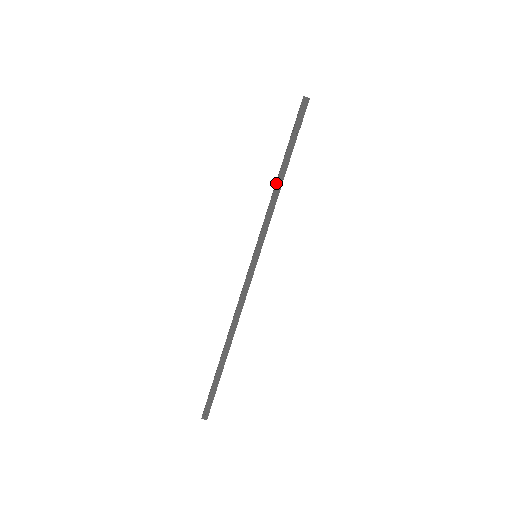
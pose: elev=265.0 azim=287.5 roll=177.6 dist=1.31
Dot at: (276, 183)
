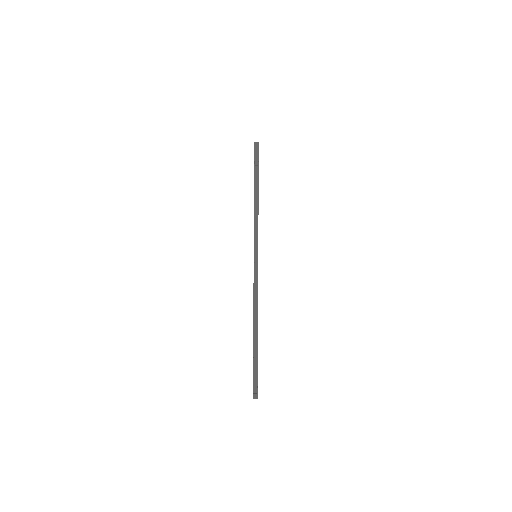
Dot at: (254, 201)
